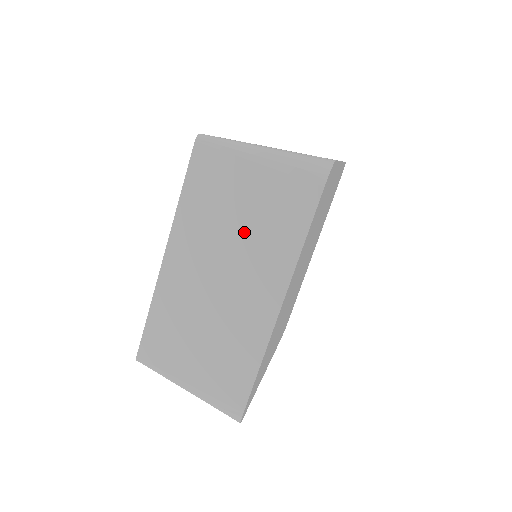
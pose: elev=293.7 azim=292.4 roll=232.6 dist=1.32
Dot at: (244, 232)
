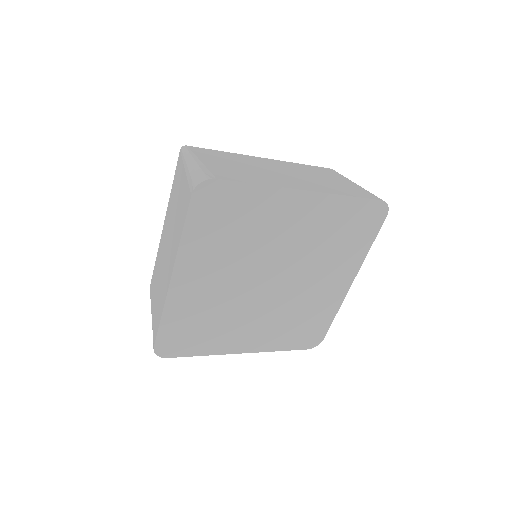
Dot at: (321, 180)
